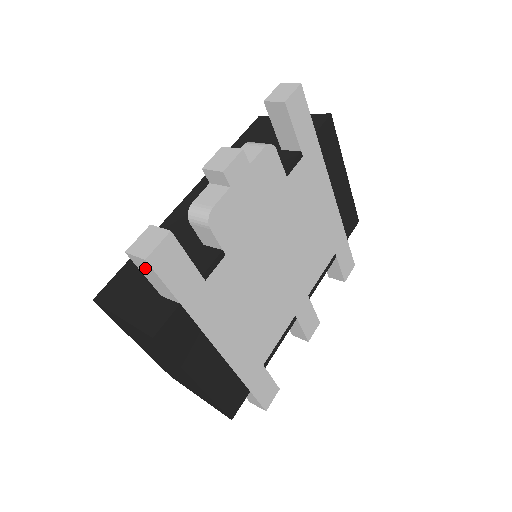
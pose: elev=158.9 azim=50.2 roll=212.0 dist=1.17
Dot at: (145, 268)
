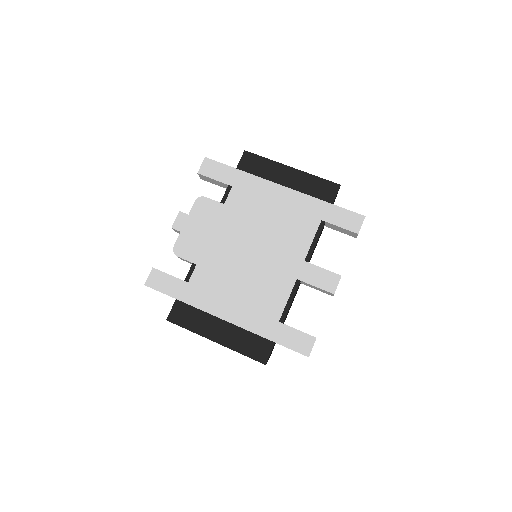
Dot at: occluded
